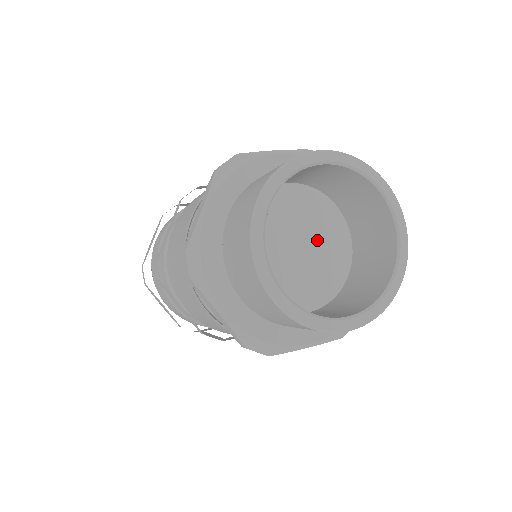
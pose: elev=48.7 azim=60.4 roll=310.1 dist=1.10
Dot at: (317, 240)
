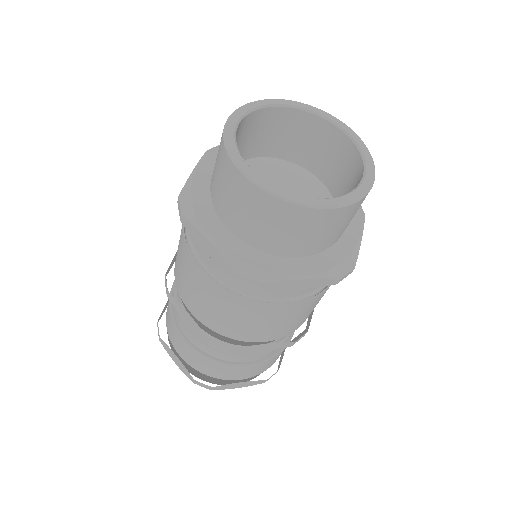
Dot at: occluded
